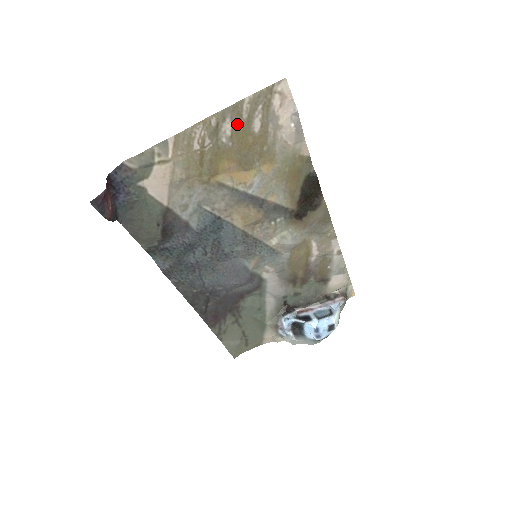
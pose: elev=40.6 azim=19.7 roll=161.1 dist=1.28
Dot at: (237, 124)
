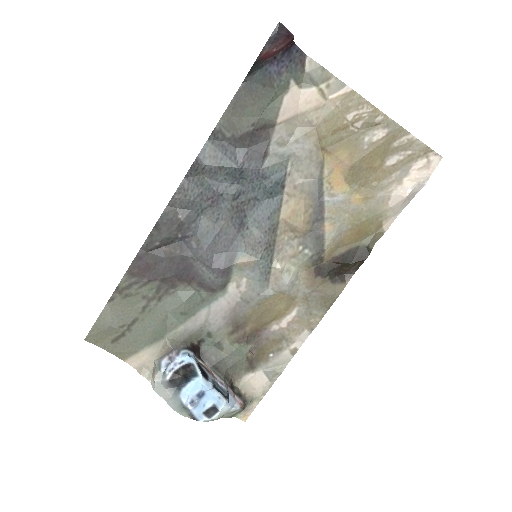
Dot at: (386, 141)
